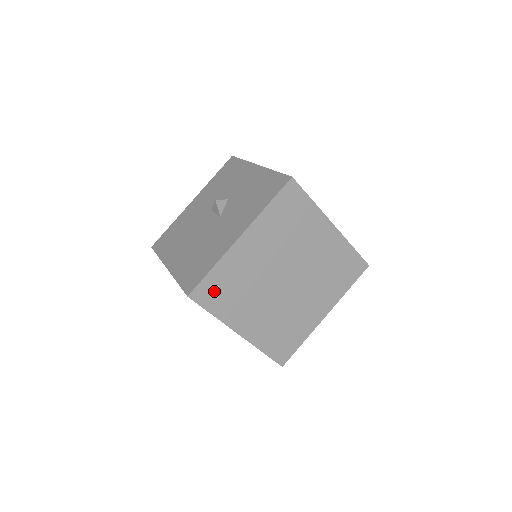
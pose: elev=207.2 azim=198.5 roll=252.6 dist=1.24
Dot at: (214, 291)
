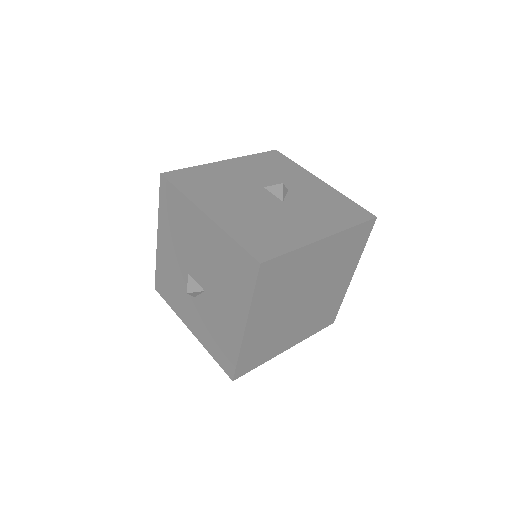
Dot at: (274, 273)
